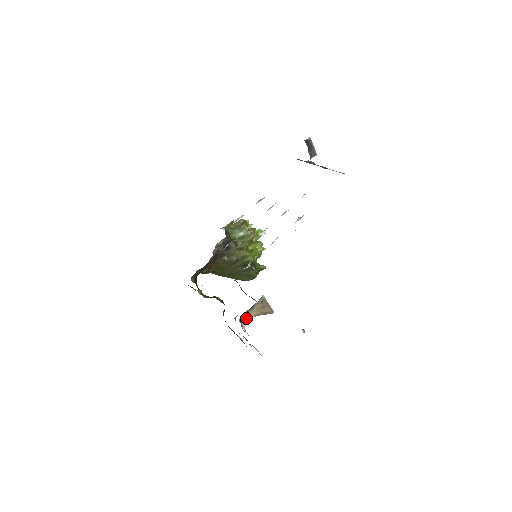
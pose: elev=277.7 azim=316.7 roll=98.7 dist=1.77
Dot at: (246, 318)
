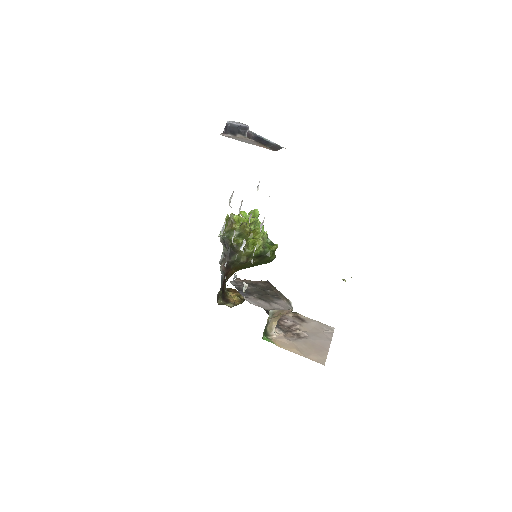
Dot at: (271, 328)
